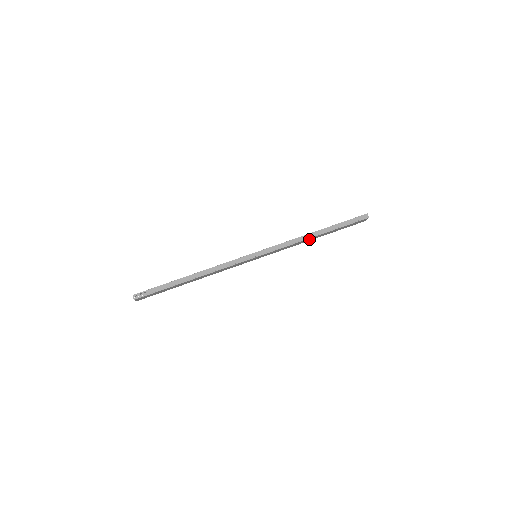
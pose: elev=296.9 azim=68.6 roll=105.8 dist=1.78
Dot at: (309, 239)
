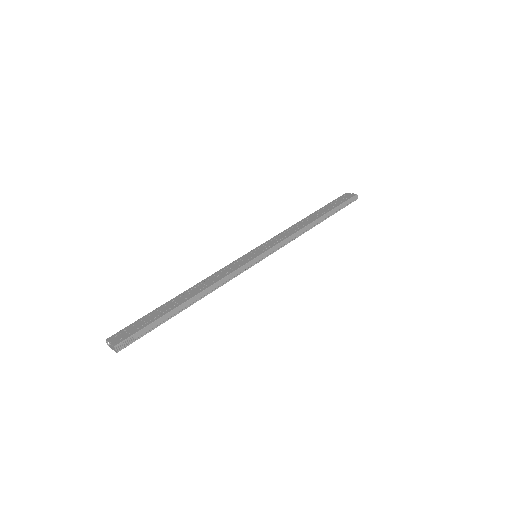
Dot at: occluded
